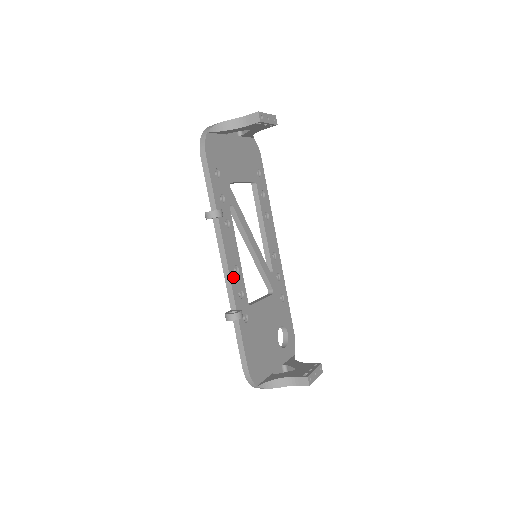
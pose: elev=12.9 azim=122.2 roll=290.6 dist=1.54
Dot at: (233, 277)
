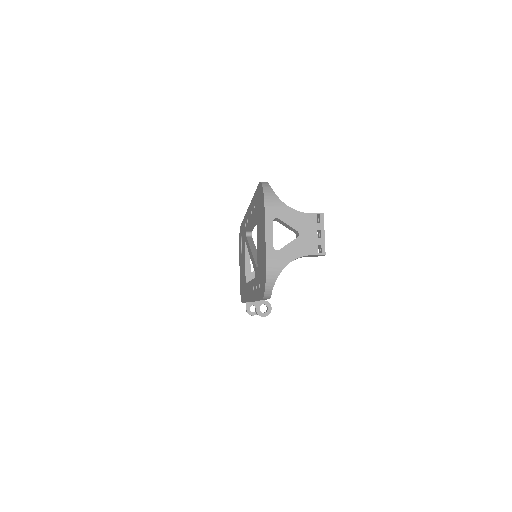
Dot at: occluded
